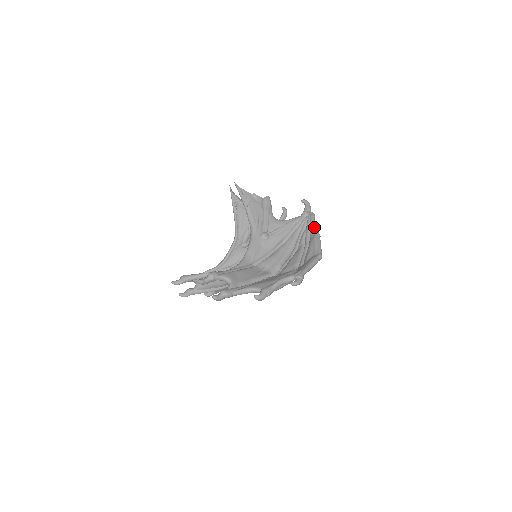
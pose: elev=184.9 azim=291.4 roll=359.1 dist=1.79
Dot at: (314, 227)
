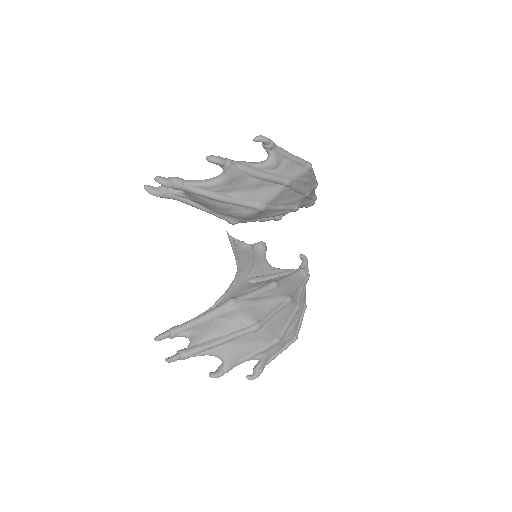
Dot at: occluded
